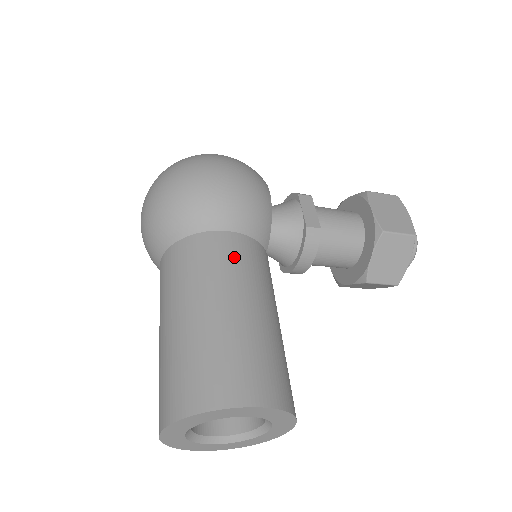
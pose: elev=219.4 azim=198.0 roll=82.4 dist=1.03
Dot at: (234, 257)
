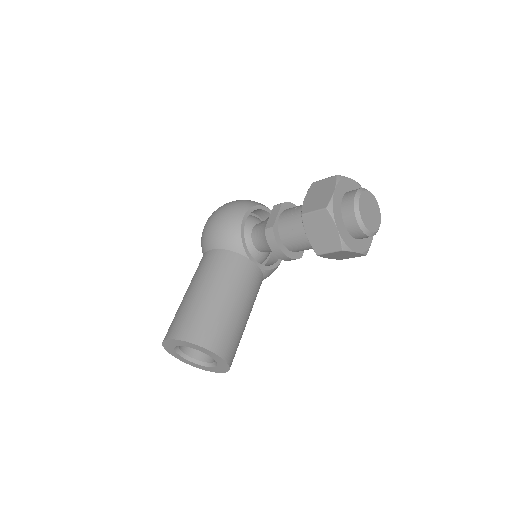
Dot at: (205, 264)
